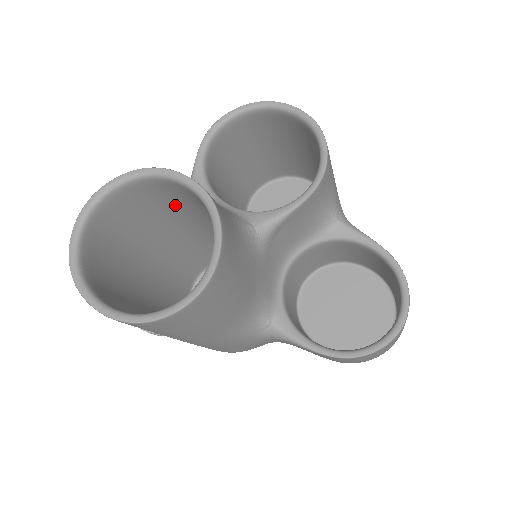
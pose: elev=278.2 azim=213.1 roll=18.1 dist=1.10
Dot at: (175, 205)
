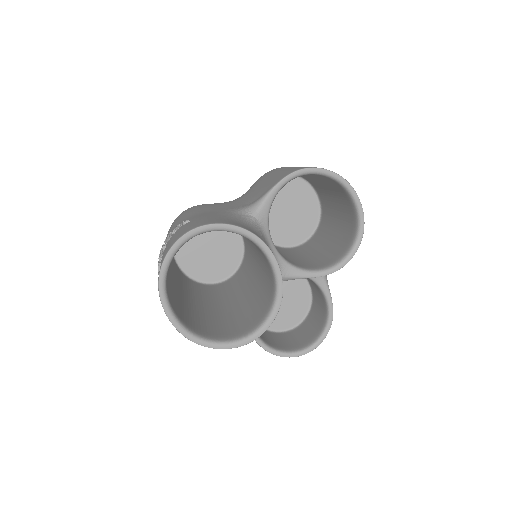
Dot at: occluded
